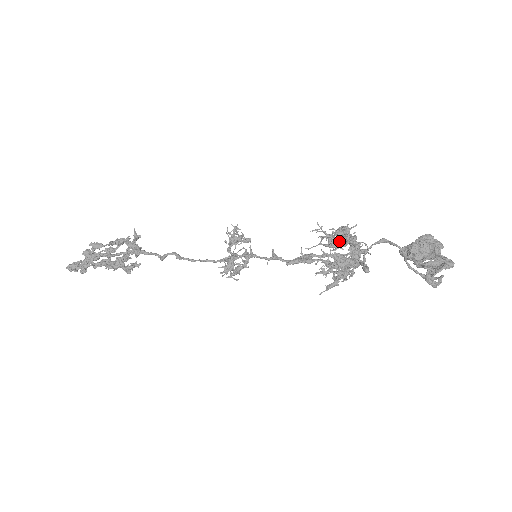
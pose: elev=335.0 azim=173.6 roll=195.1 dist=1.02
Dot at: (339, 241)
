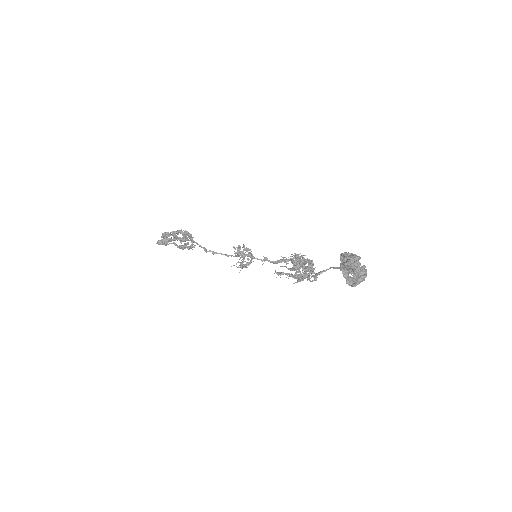
Dot at: (297, 264)
